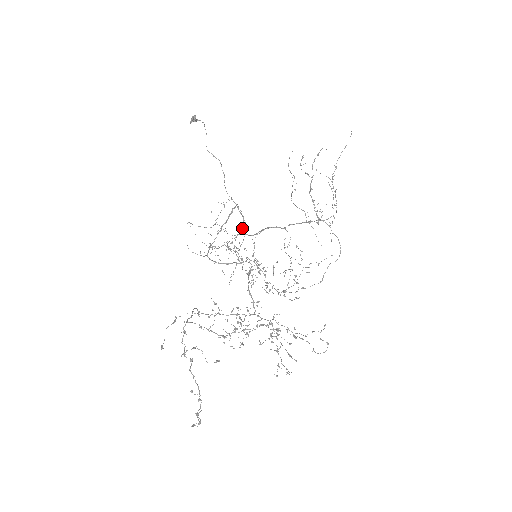
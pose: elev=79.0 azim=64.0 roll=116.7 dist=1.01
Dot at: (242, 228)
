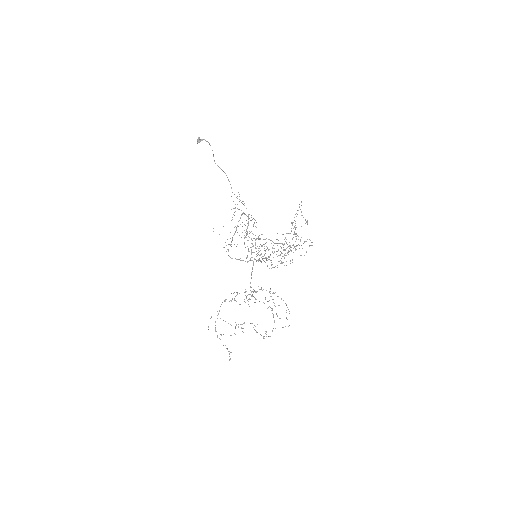
Dot at: (247, 232)
